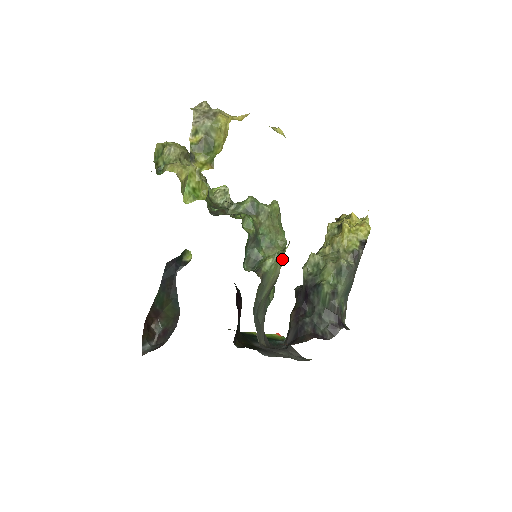
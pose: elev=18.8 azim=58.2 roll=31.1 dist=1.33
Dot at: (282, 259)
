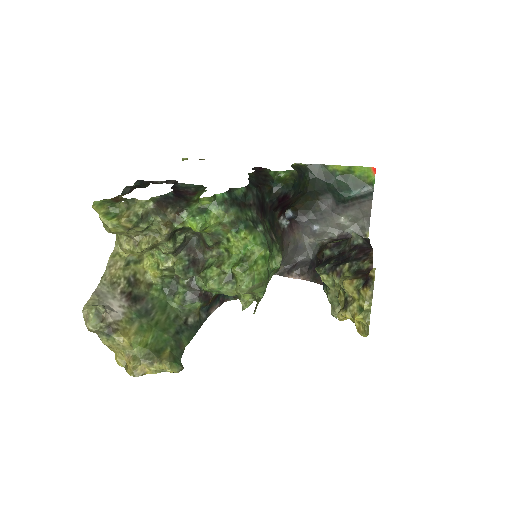
Dot at: occluded
